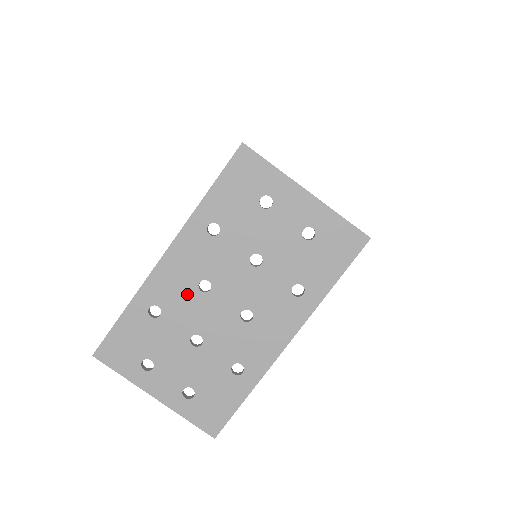
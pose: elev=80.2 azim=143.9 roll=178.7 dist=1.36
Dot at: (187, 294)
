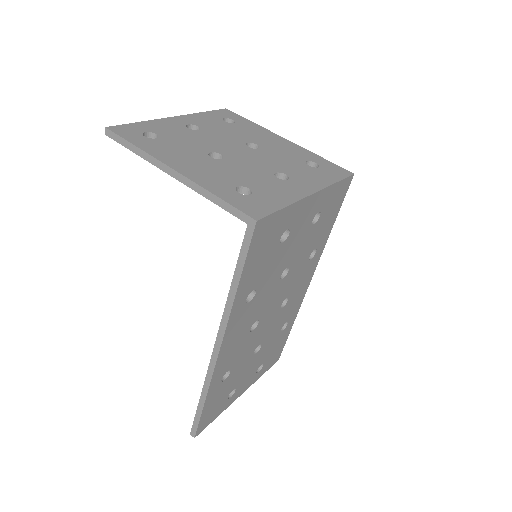
Dot at: (244, 344)
